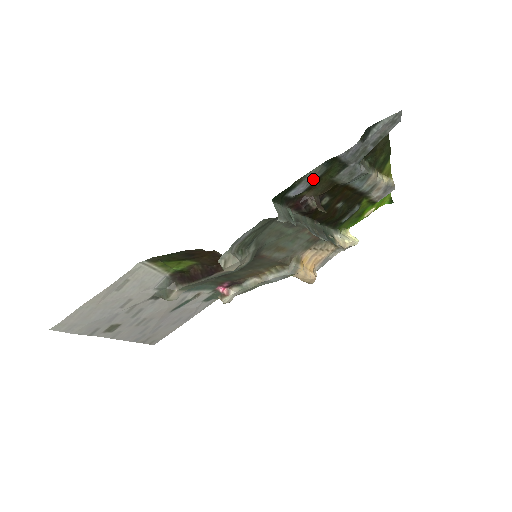
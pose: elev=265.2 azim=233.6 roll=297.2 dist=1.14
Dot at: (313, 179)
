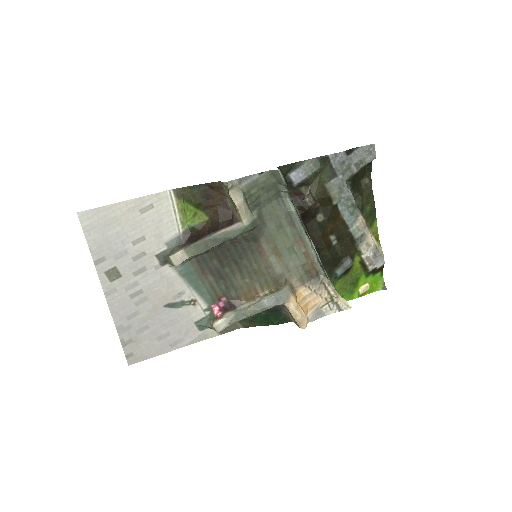
Dot at: (310, 171)
